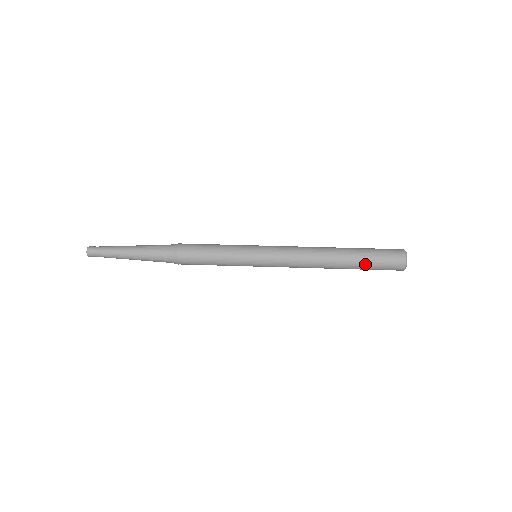
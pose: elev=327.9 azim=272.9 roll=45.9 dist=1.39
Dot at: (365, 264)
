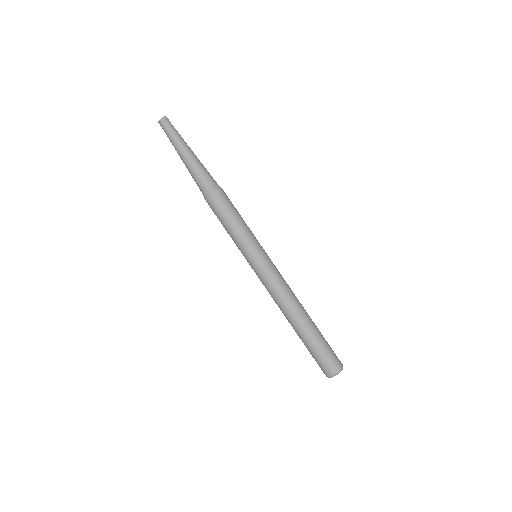
Dot at: (309, 346)
